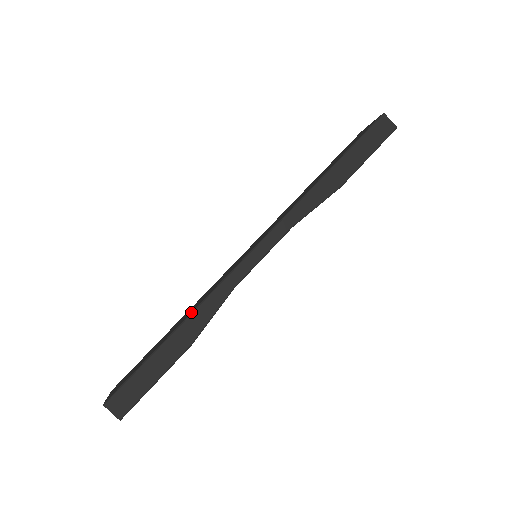
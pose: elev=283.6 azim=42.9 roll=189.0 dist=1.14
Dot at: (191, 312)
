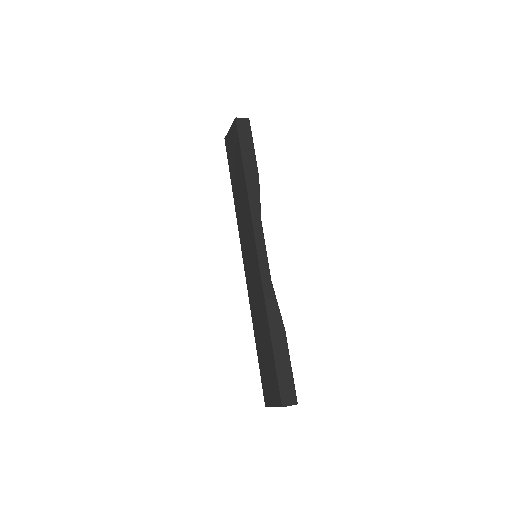
Dot at: (267, 315)
